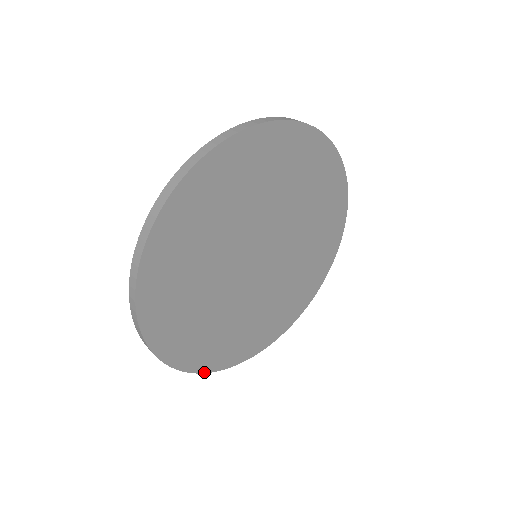
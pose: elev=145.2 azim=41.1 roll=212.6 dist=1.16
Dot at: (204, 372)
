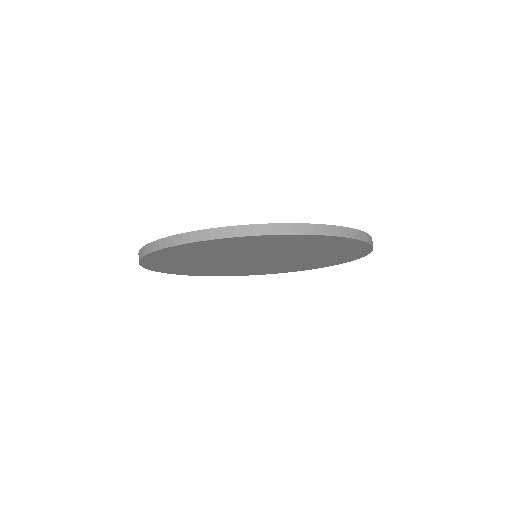
Dot at: (182, 274)
